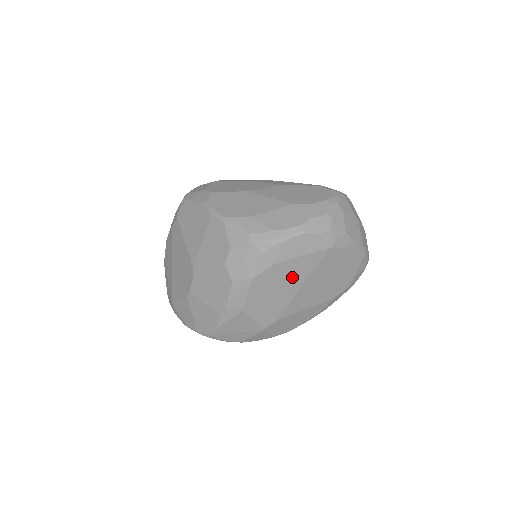
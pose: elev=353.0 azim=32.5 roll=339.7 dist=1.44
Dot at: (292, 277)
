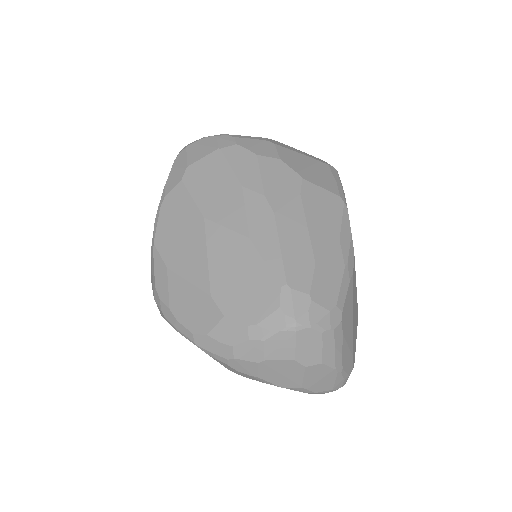
Dot at: occluded
